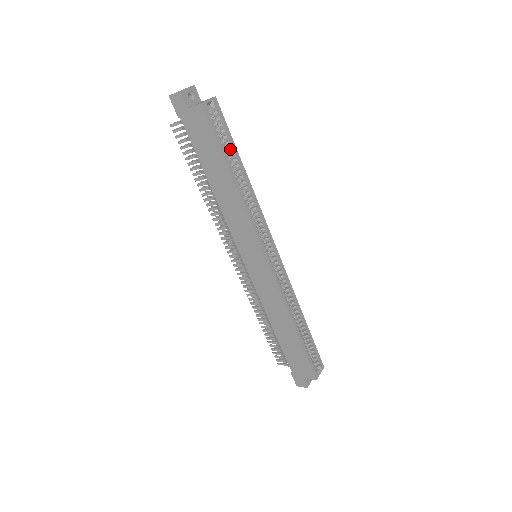
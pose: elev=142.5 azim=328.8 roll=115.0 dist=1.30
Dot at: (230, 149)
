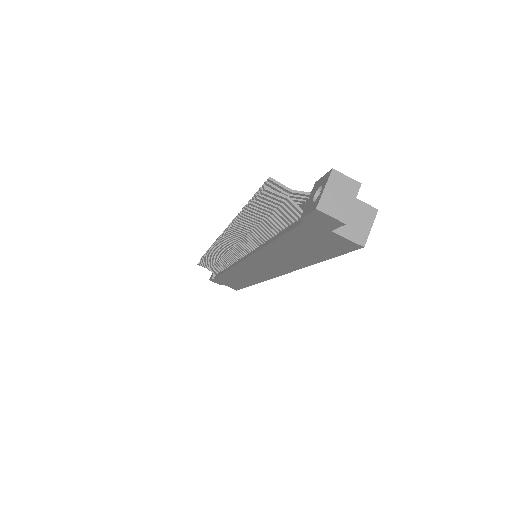
Dot at: occluded
